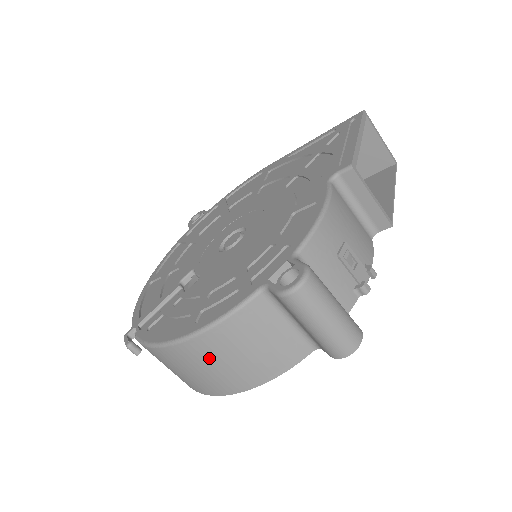
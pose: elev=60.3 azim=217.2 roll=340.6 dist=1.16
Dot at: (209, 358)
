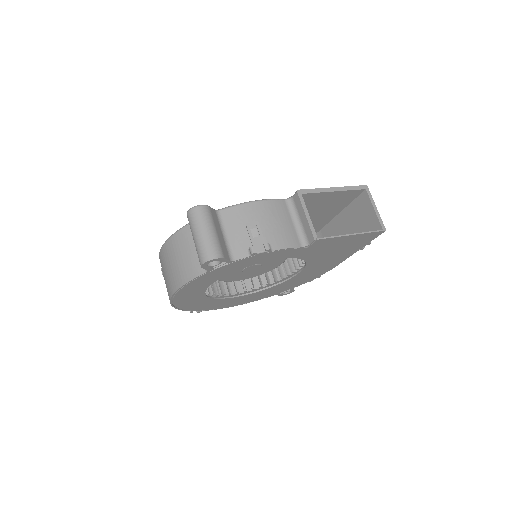
Dot at: (167, 261)
